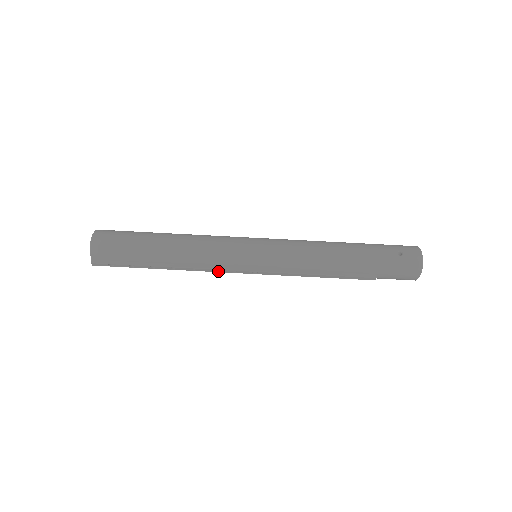
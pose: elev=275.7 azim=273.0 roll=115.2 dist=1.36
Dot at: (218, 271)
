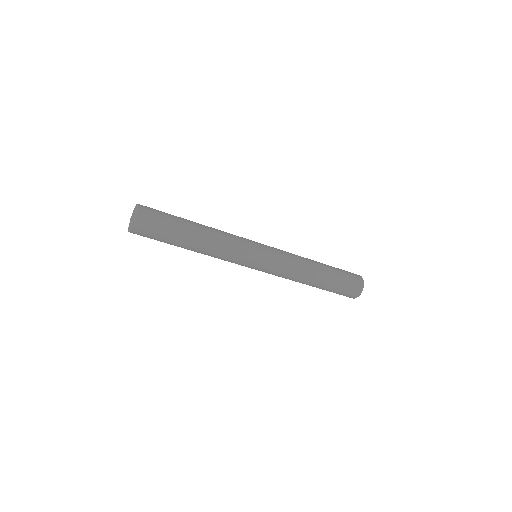
Dot at: occluded
